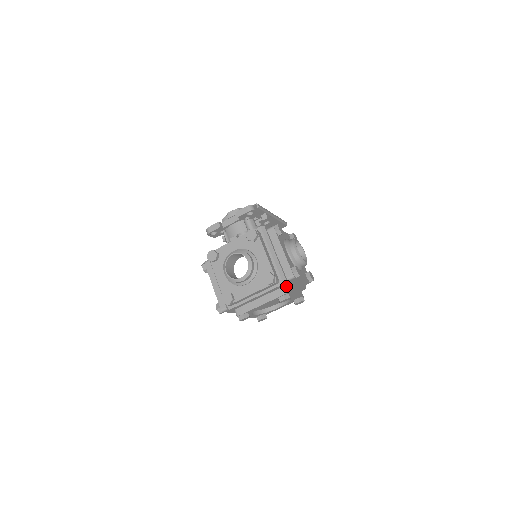
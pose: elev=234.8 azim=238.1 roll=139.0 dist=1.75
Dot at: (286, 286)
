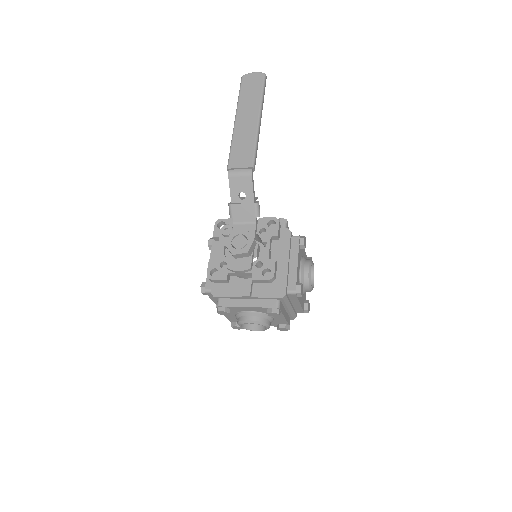
Dot at: occluded
